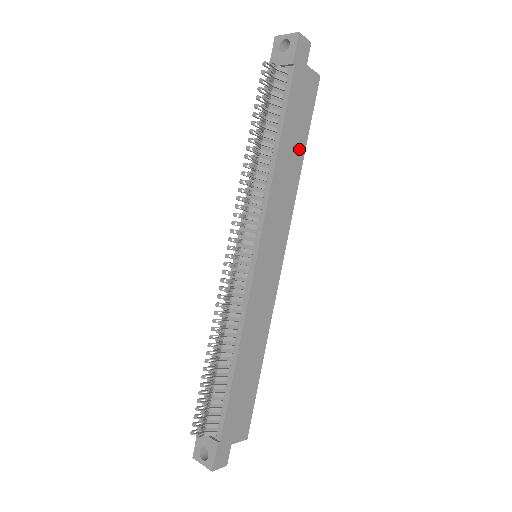
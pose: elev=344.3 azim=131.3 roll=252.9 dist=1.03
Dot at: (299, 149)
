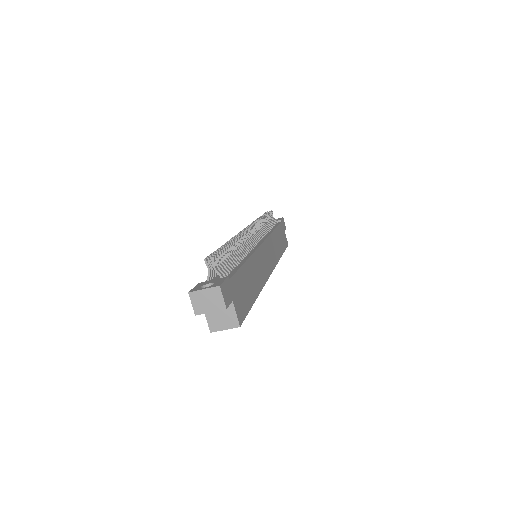
Dot at: (281, 248)
